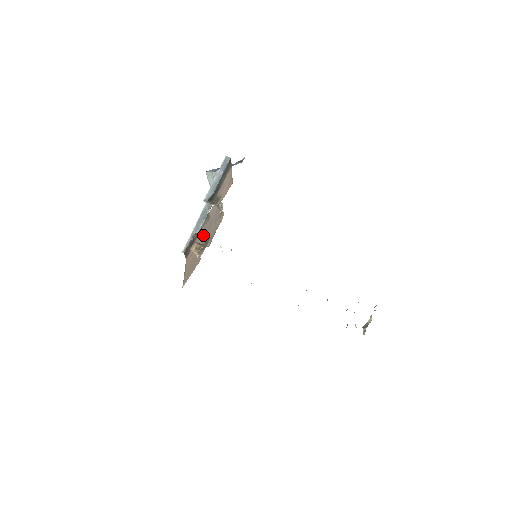
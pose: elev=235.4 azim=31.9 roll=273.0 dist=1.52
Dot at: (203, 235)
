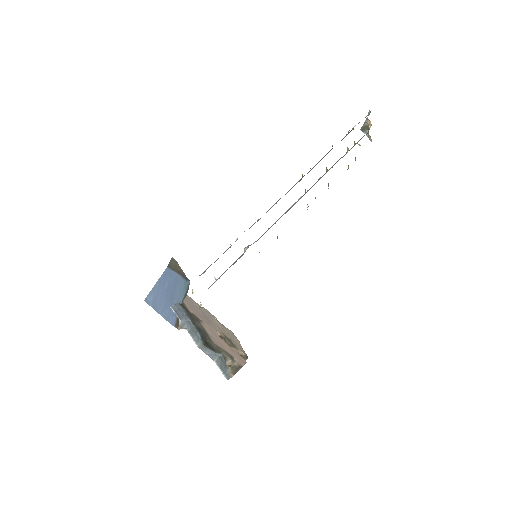
Dot at: (203, 319)
